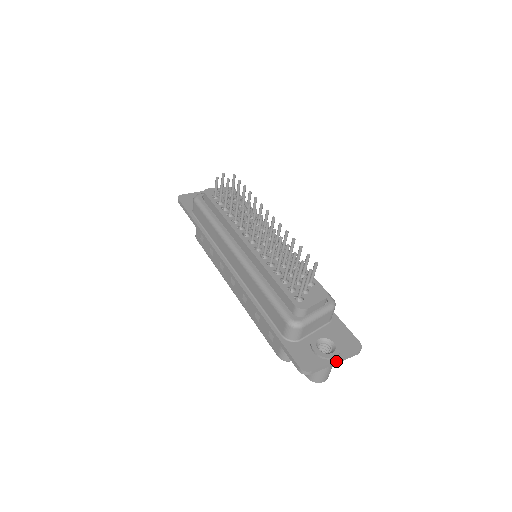
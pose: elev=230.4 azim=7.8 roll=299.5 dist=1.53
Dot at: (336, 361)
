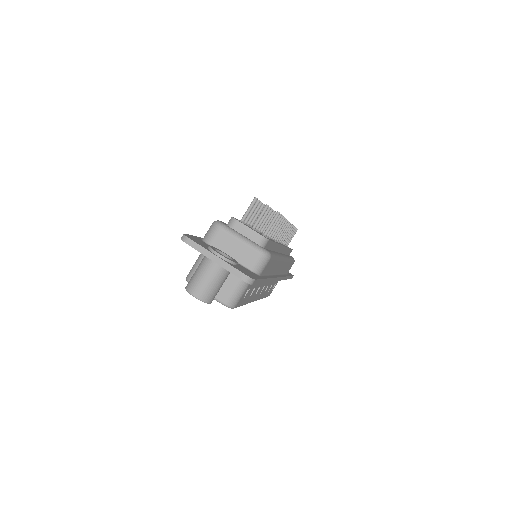
Dot at: (217, 257)
